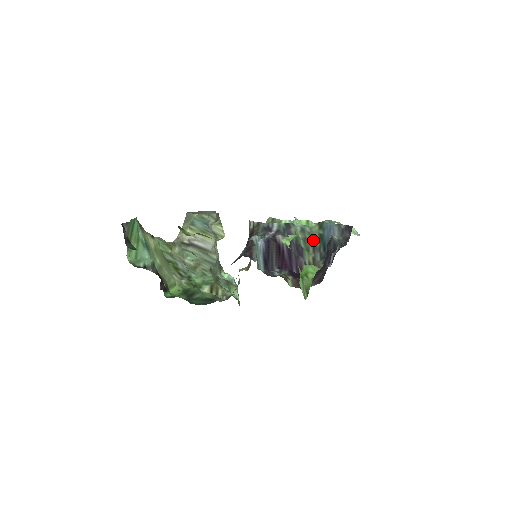
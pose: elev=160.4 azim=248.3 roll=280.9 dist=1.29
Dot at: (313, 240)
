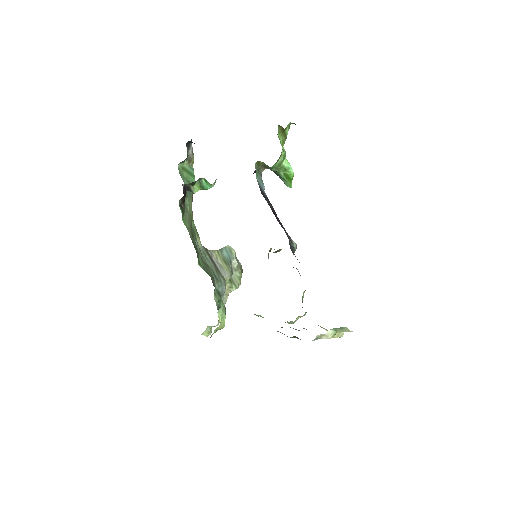
Dot at: occluded
